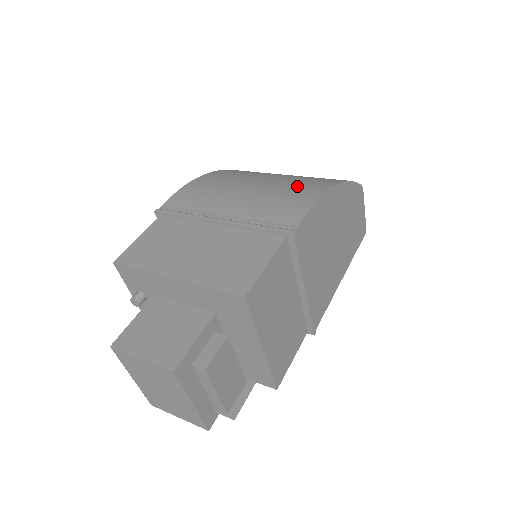
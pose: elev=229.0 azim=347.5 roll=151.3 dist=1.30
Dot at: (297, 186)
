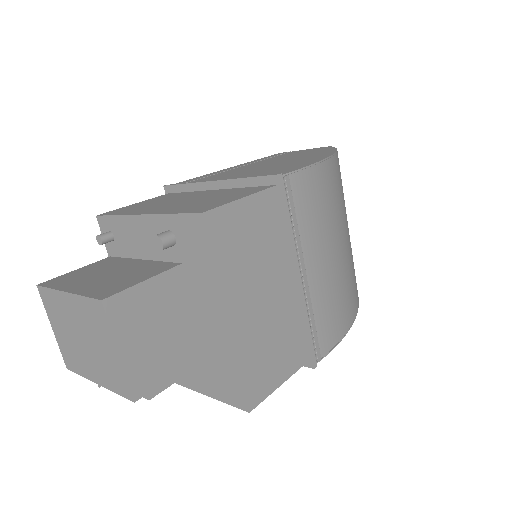
Dot at: (349, 290)
